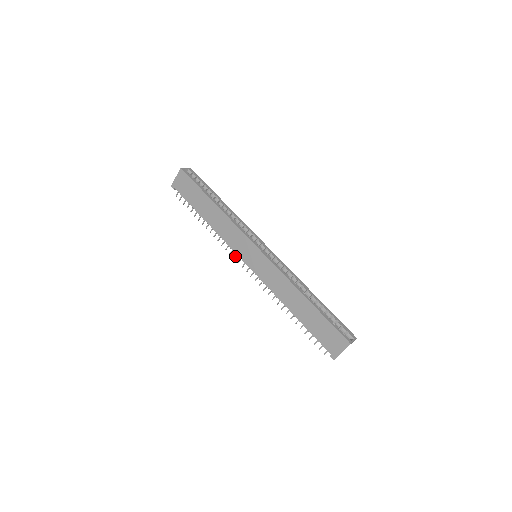
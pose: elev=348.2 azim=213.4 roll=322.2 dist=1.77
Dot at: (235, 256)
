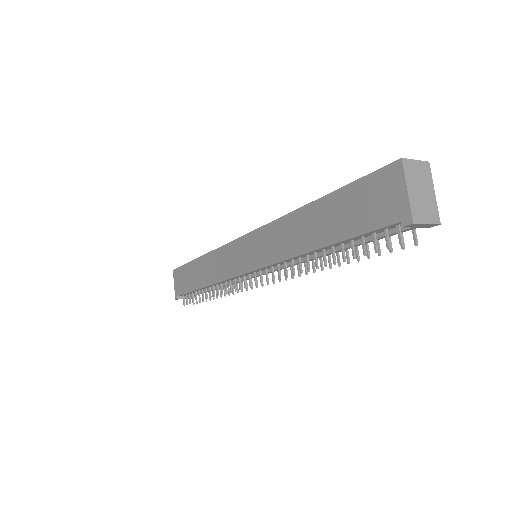
Dot at: (239, 285)
